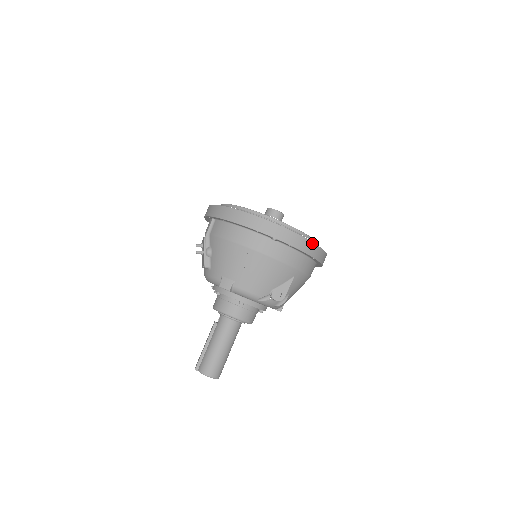
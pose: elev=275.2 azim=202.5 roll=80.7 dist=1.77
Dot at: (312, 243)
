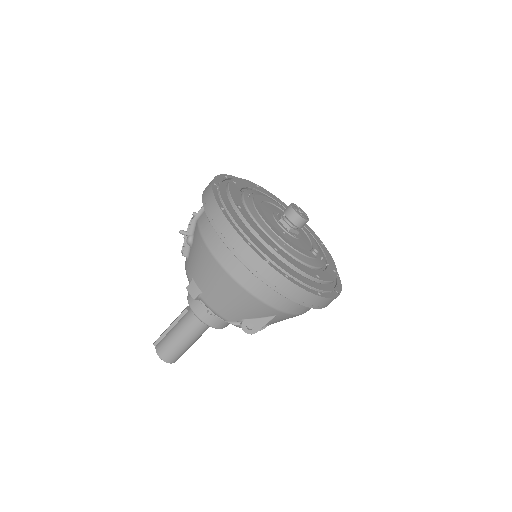
Dot at: (308, 292)
